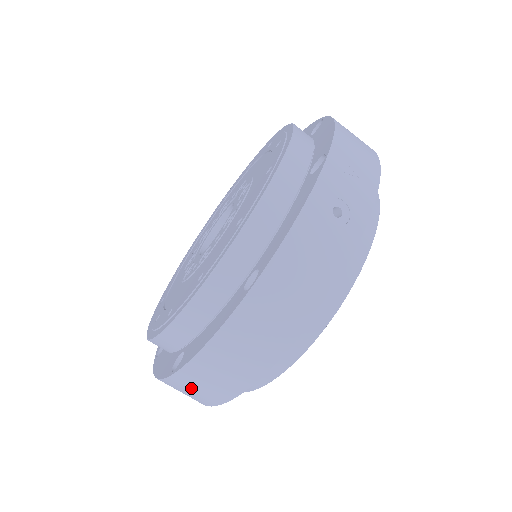
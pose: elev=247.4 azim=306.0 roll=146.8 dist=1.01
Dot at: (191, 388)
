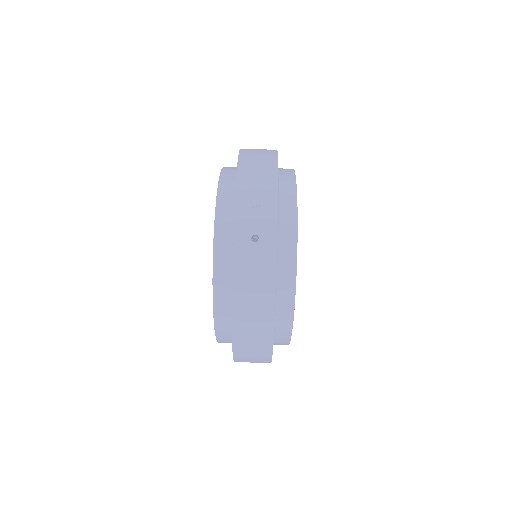
Dot at: (249, 361)
